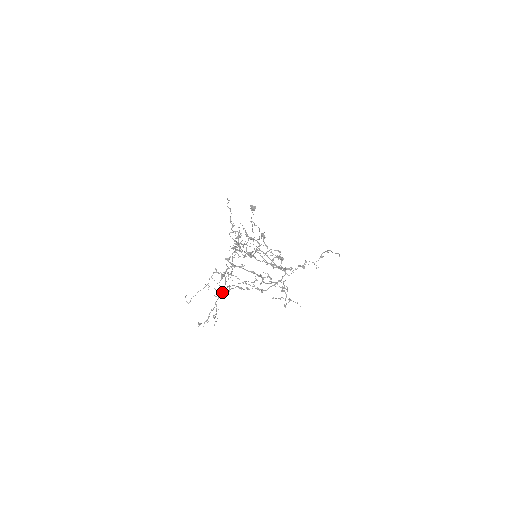
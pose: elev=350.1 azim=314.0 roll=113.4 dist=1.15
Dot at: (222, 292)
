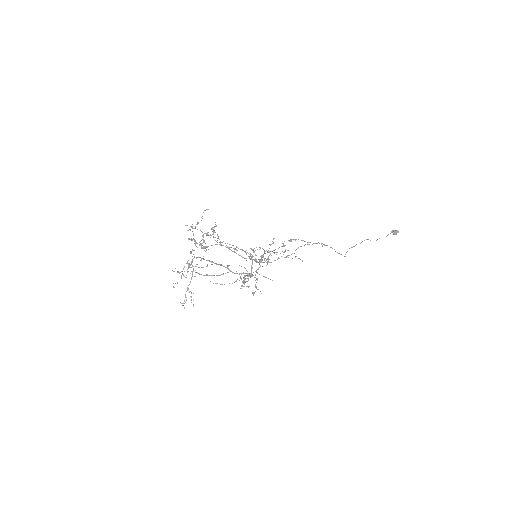
Dot at: (191, 278)
